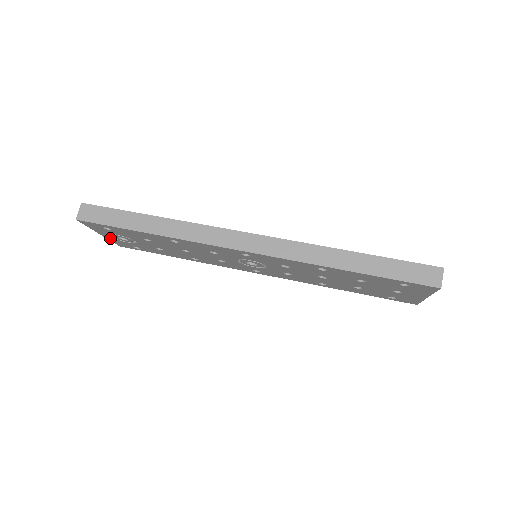
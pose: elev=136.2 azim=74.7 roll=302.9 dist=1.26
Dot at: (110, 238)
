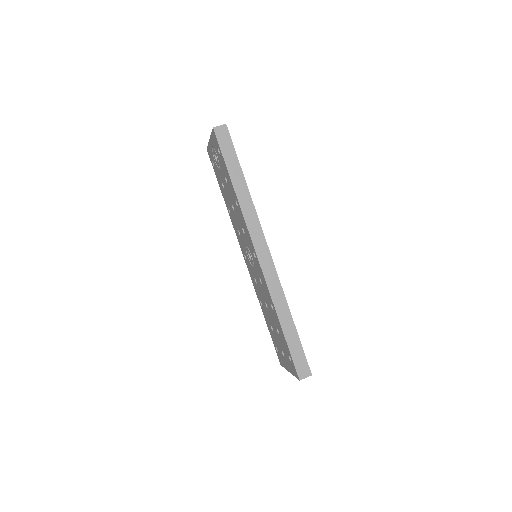
Dot at: (210, 146)
